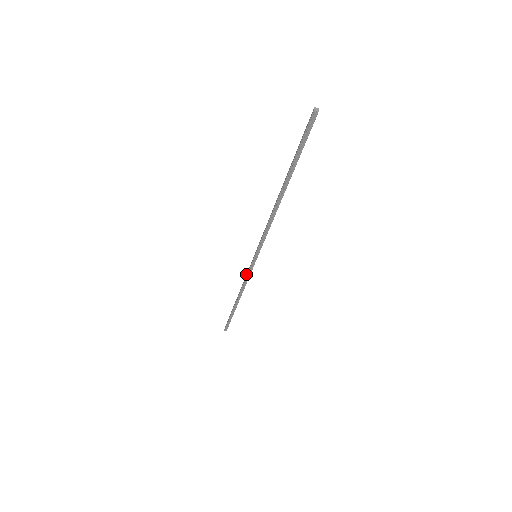
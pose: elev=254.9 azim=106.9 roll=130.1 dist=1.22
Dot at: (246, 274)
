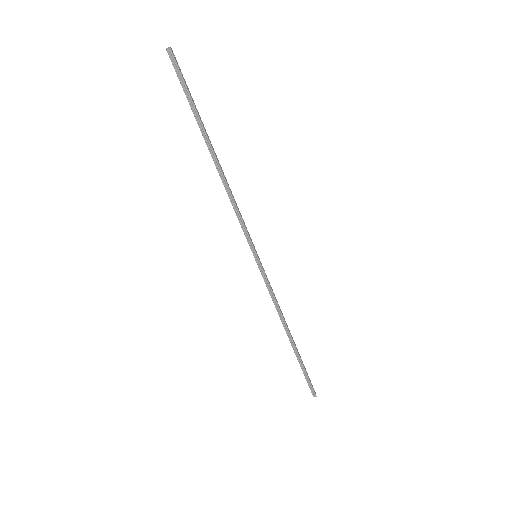
Dot at: occluded
